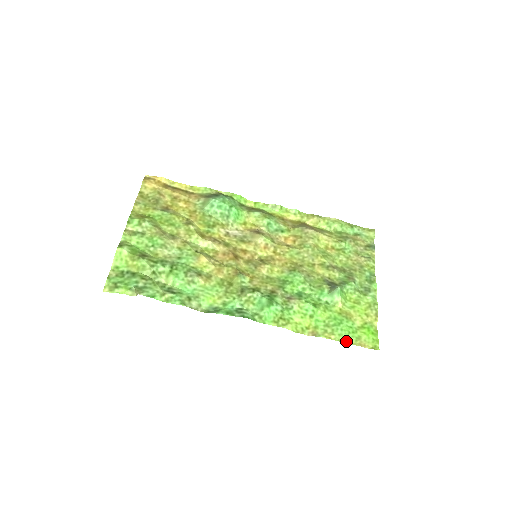
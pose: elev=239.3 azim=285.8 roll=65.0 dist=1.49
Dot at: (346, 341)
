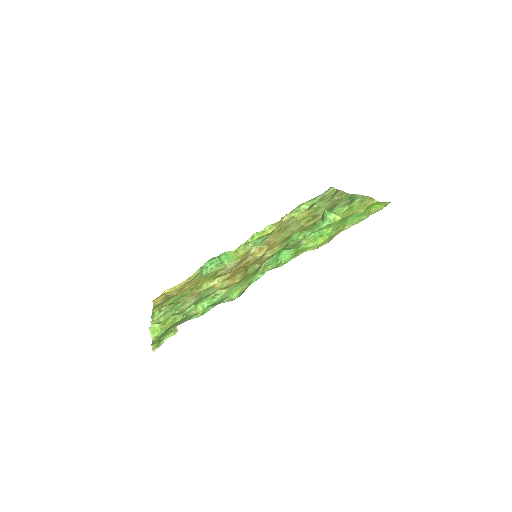
Dot at: (360, 221)
